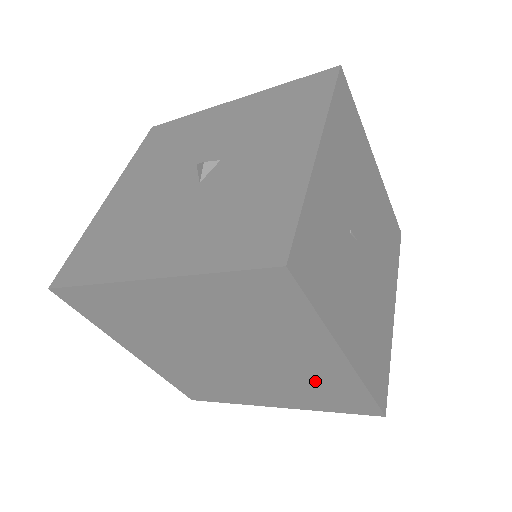
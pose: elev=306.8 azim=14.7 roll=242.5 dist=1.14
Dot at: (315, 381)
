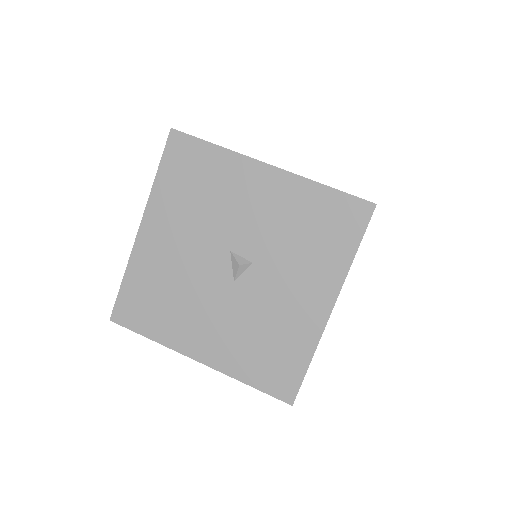
Dot at: occluded
